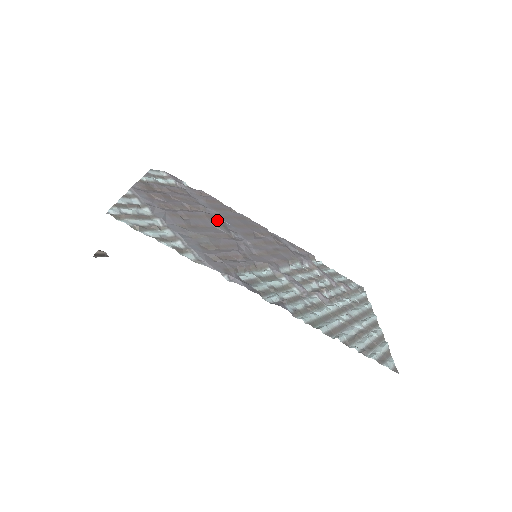
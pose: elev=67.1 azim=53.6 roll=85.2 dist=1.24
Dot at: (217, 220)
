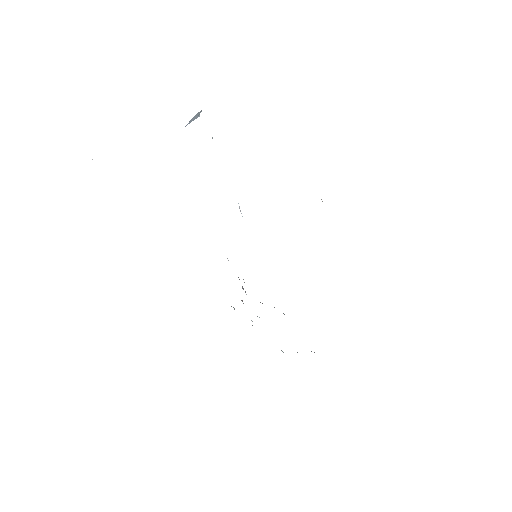
Dot at: occluded
